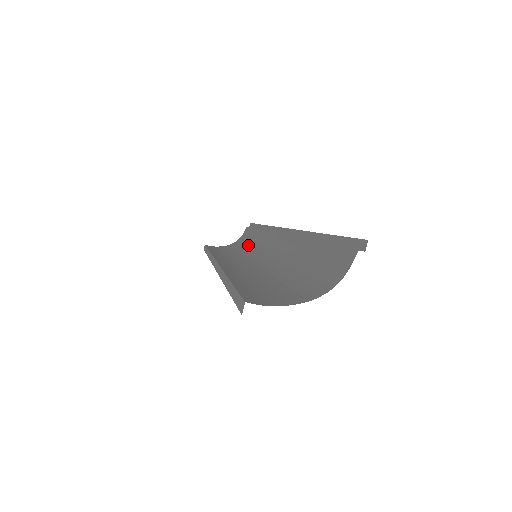
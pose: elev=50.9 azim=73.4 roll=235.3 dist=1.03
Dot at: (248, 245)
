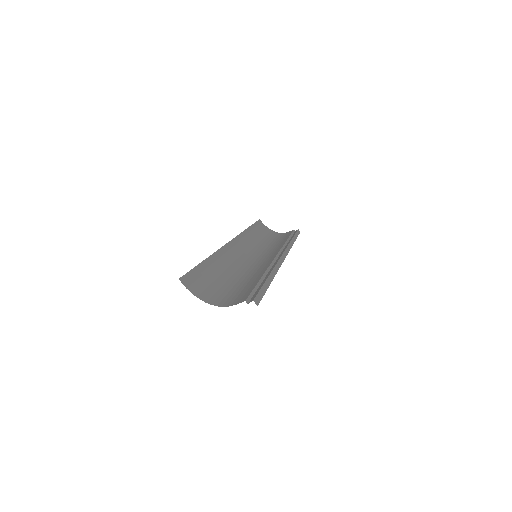
Dot at: (273, 243)
